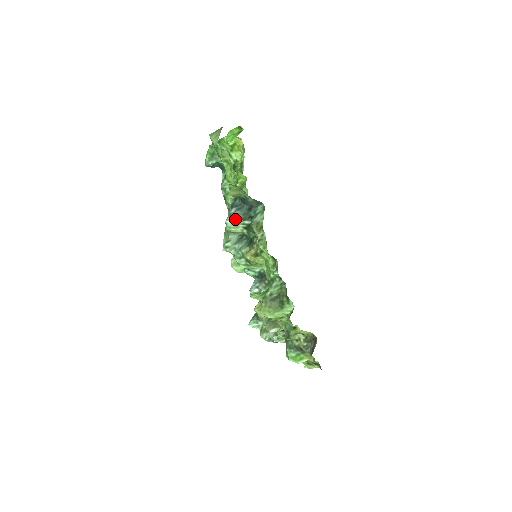
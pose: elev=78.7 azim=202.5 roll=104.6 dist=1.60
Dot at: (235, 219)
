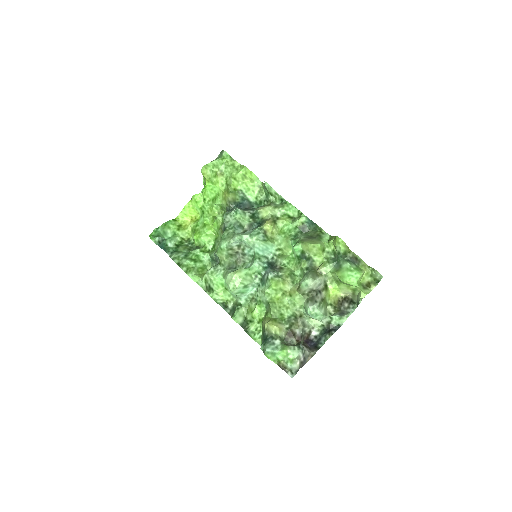
Dot at: (242, 210)
